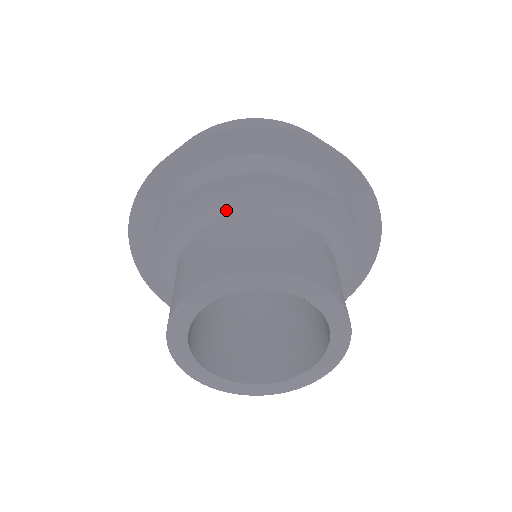
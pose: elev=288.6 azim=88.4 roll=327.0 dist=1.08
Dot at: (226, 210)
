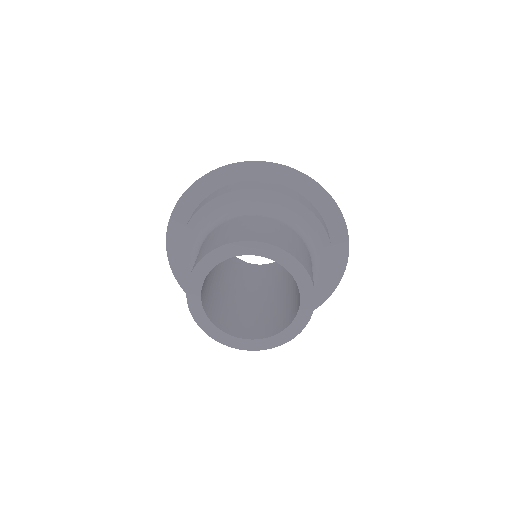
Dot at: (257, 211)
